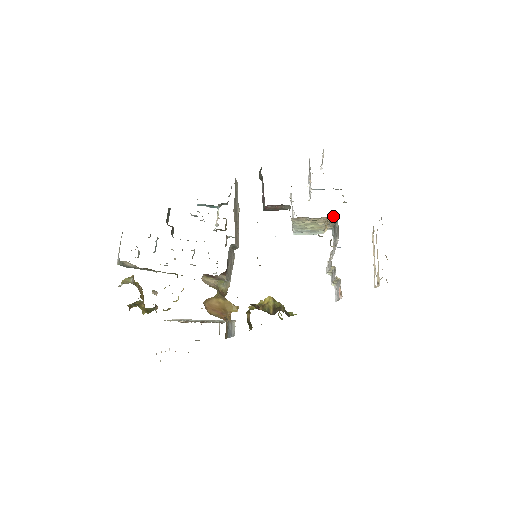
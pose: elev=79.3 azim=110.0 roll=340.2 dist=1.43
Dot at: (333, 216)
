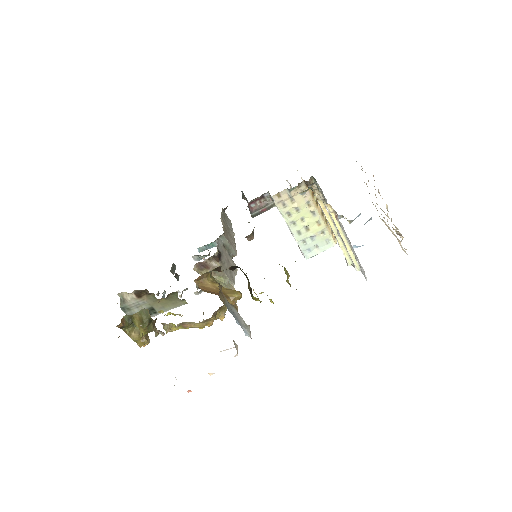
Dot at: occluded
